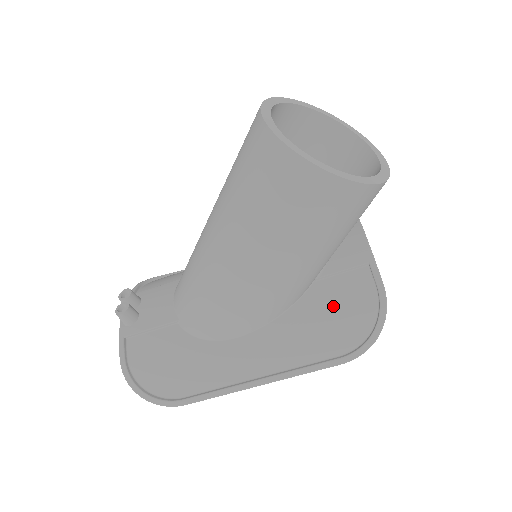
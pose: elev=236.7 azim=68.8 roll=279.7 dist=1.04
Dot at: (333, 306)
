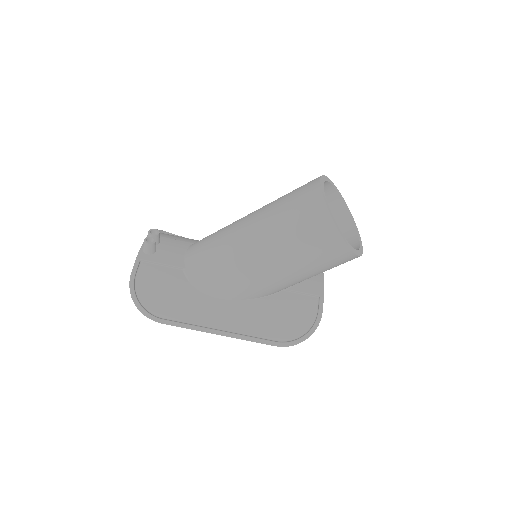
Dot at: (288, 310)
